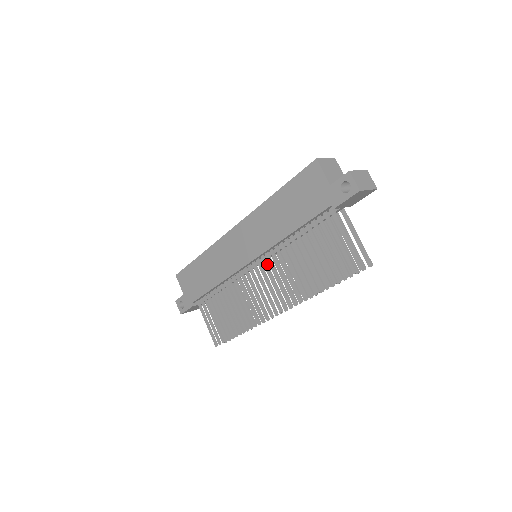
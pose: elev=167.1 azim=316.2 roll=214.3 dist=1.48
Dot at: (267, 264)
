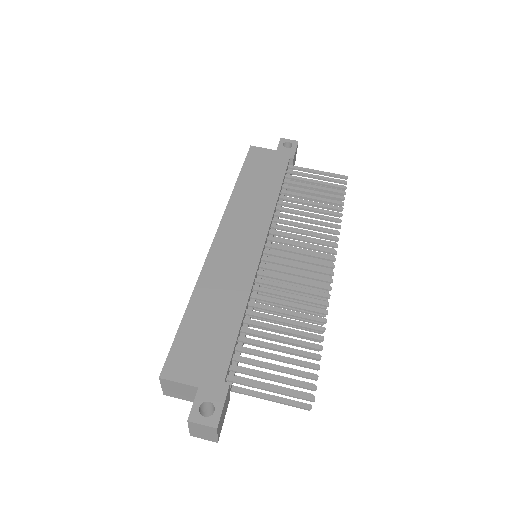
Dot at: (279, 239)
